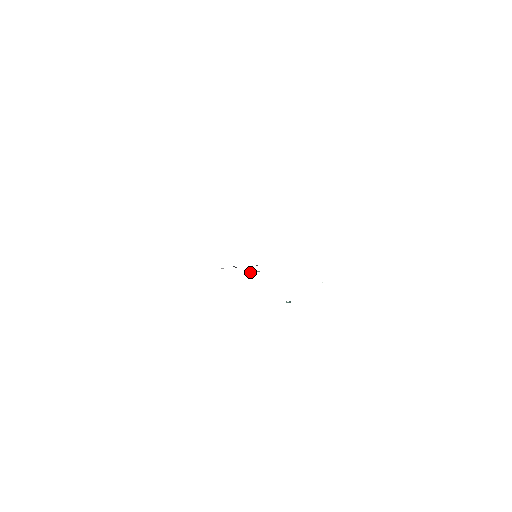
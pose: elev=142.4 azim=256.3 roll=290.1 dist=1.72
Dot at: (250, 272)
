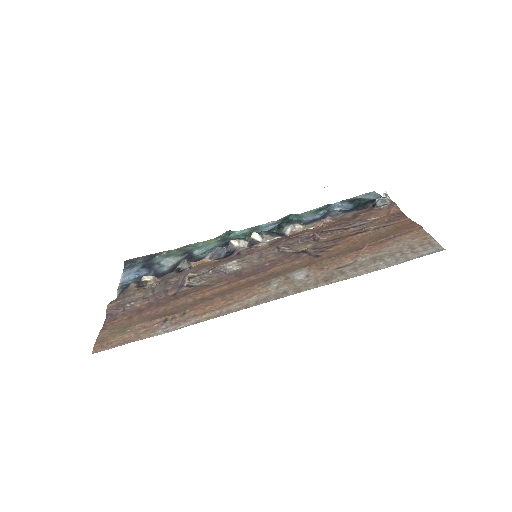
Dot at: (244, 242)
